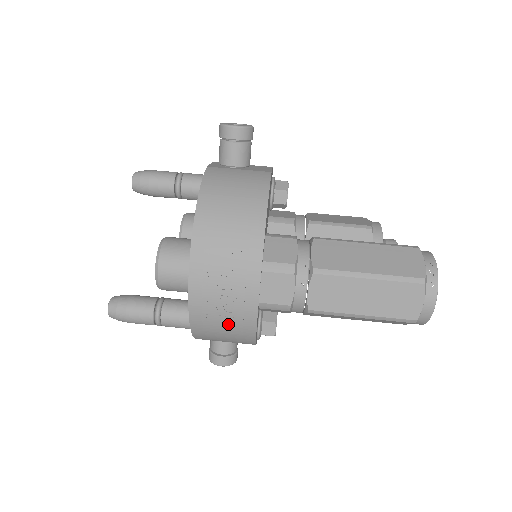
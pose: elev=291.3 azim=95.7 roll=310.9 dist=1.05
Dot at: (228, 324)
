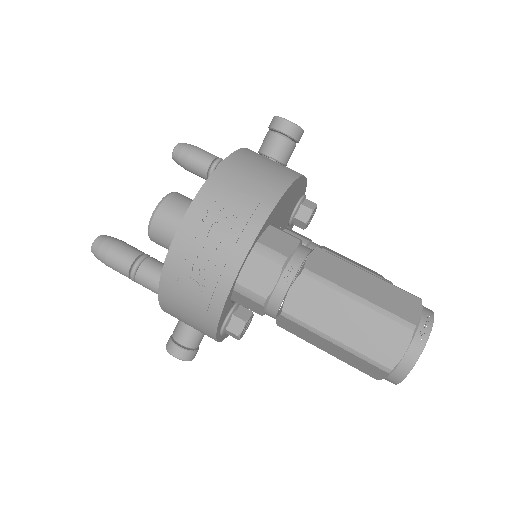
Dot at: (197, 293)
